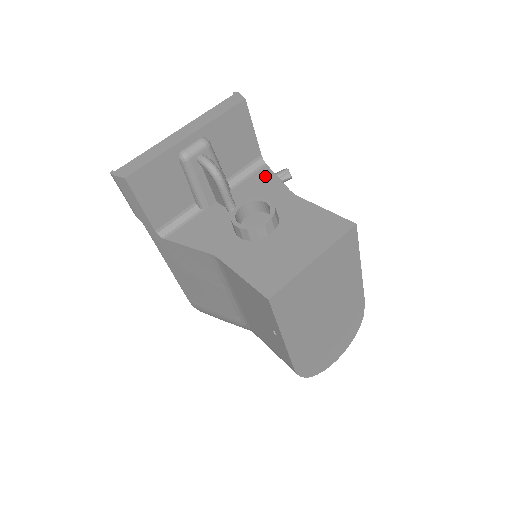
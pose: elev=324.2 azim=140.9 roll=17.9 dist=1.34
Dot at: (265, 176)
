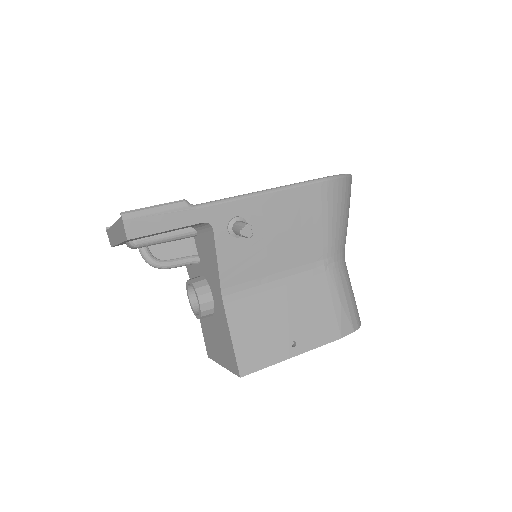
Dot at: (211, 248)
